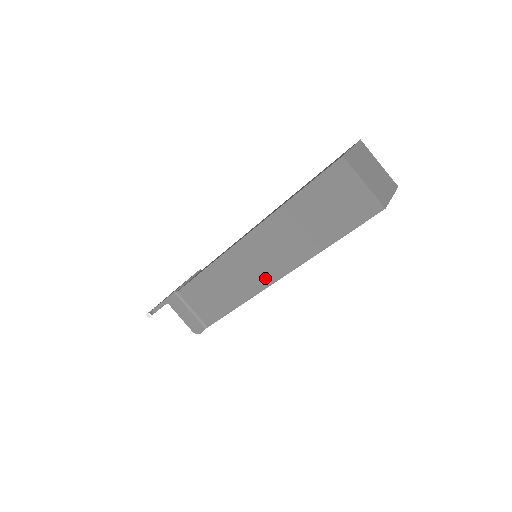
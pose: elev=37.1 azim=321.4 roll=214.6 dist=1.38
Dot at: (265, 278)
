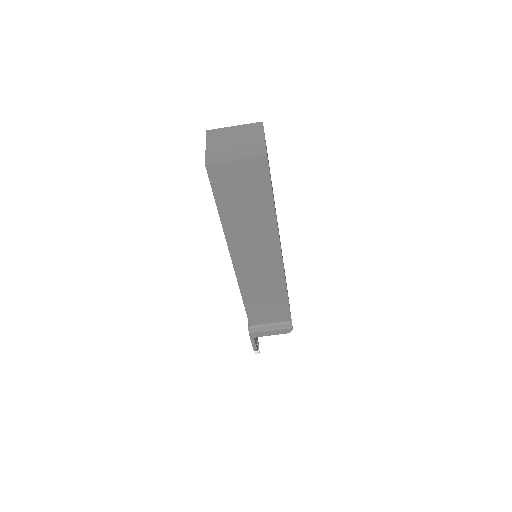
Dot at: (275, 264)
